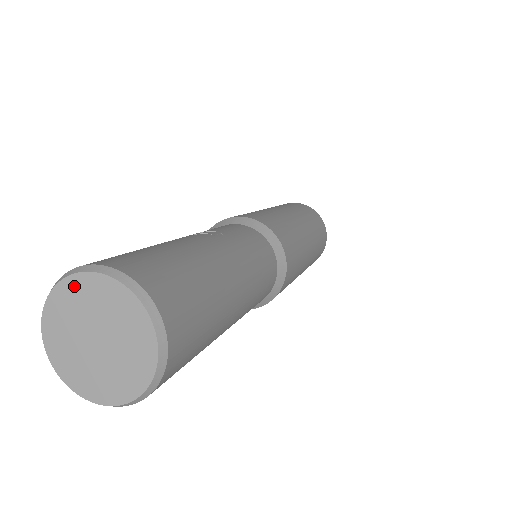
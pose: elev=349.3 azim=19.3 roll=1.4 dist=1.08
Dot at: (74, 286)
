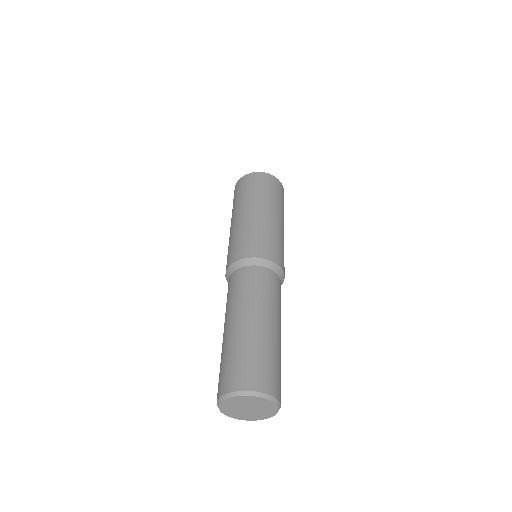
Dot at: (250, 398)
